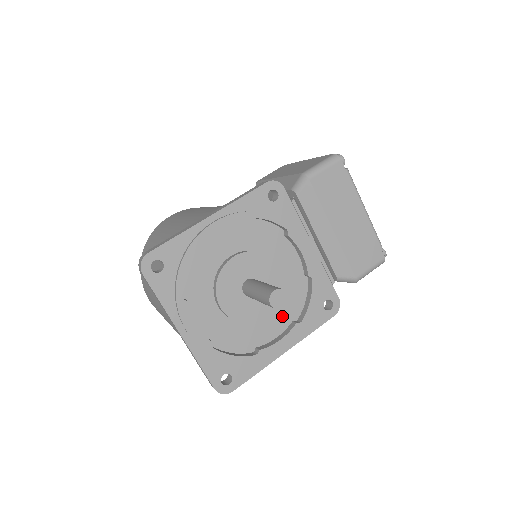
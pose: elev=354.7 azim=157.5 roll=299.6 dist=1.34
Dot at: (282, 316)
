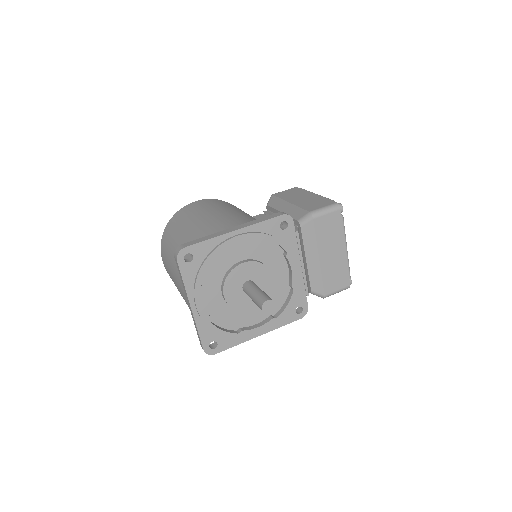
Dot at: occluded
